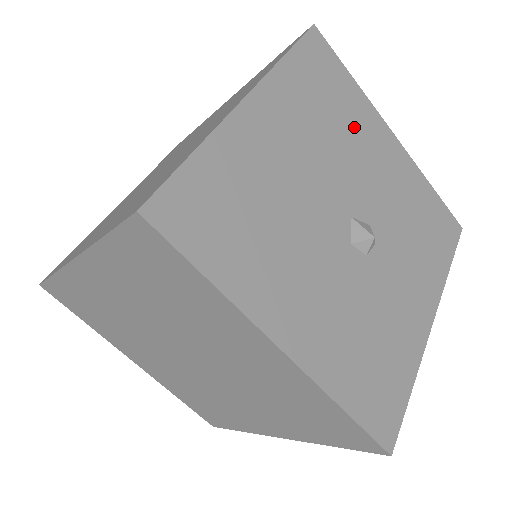
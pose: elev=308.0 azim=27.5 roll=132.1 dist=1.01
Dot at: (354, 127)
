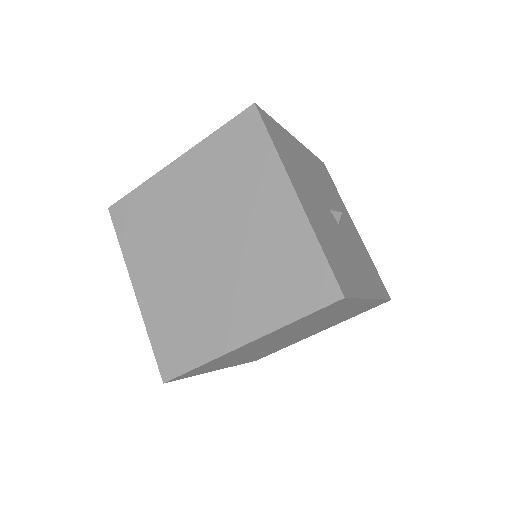
Dot at: (296, 155)
